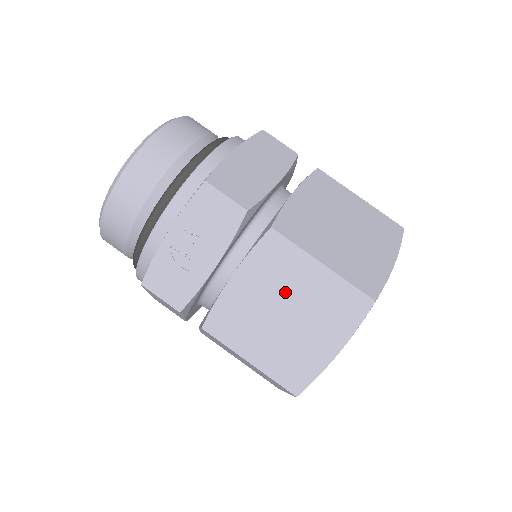
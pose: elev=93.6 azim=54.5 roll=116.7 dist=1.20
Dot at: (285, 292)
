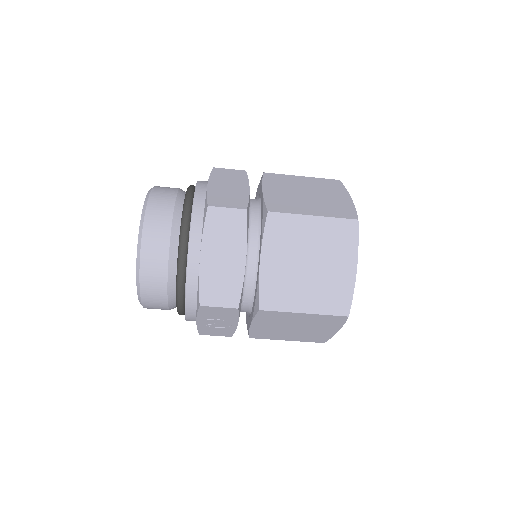
Dot at: (288, 323)
